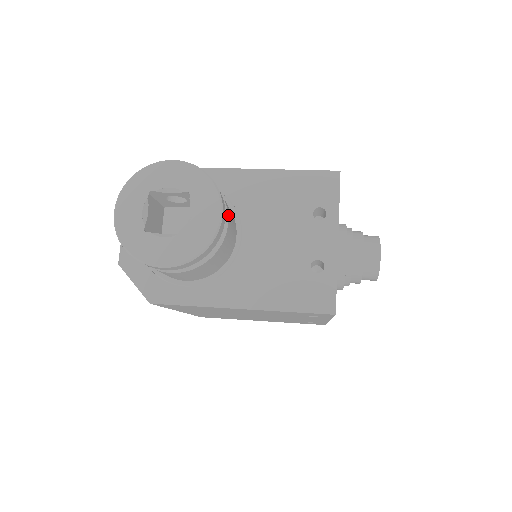
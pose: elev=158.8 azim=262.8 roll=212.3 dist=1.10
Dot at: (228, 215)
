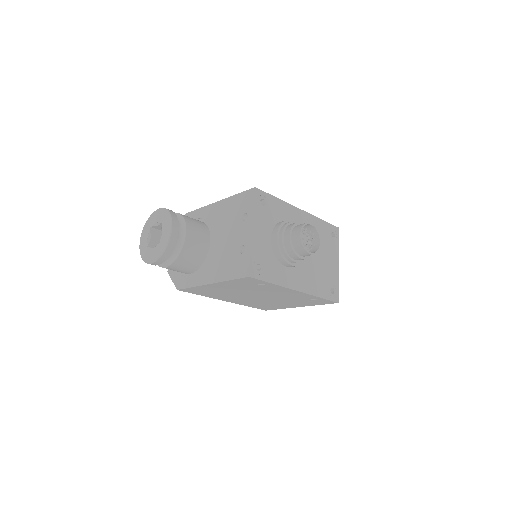
Dot at: (187, 230)
